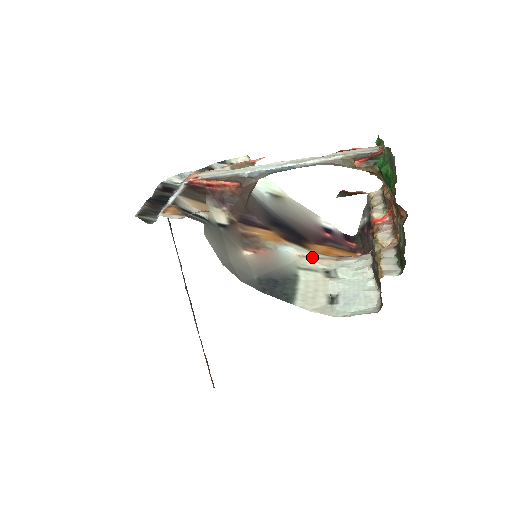
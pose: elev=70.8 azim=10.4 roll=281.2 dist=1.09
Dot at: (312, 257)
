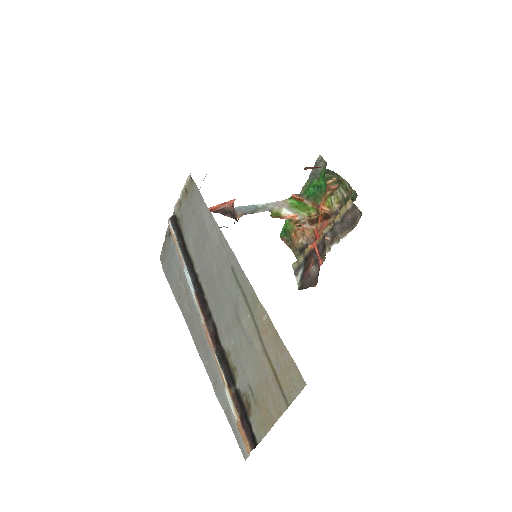
Dot at: occluded
